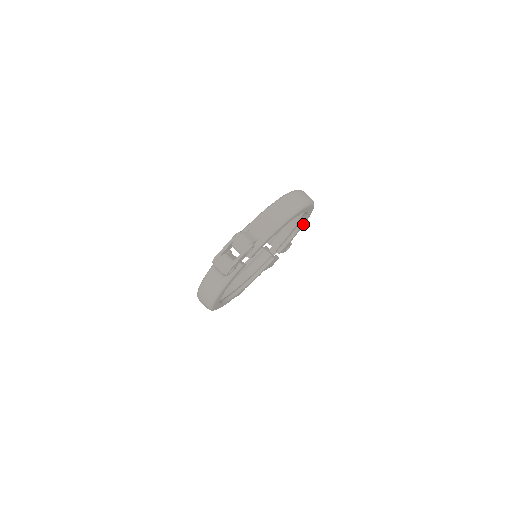
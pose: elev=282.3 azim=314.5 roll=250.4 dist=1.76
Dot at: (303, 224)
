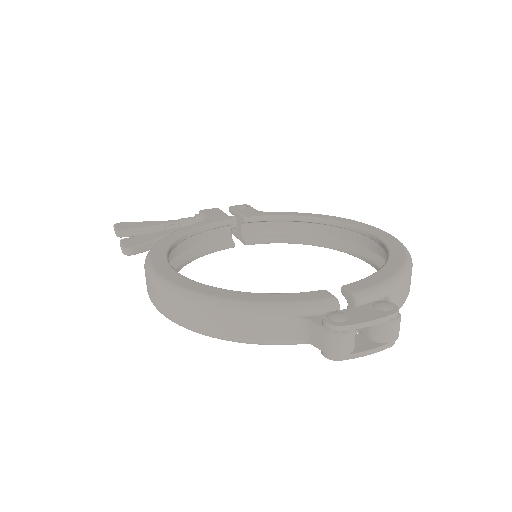
Dot at: (311, 243)
